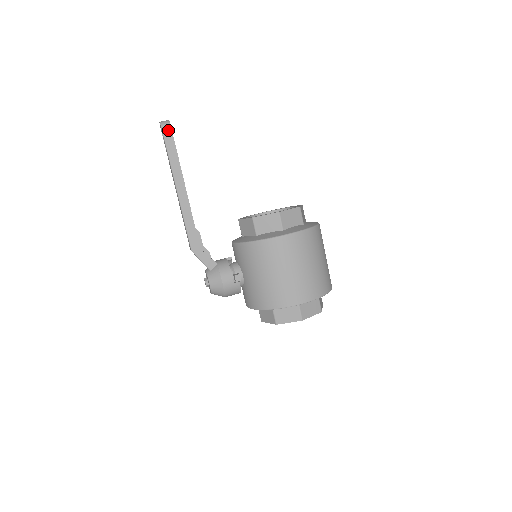
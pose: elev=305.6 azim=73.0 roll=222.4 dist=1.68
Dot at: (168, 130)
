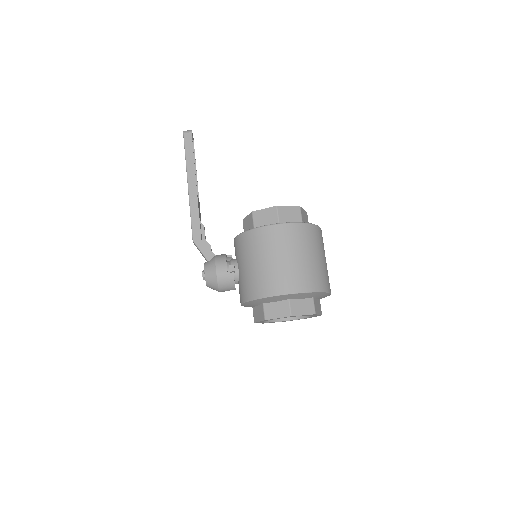
Dot at: (189, 136)
